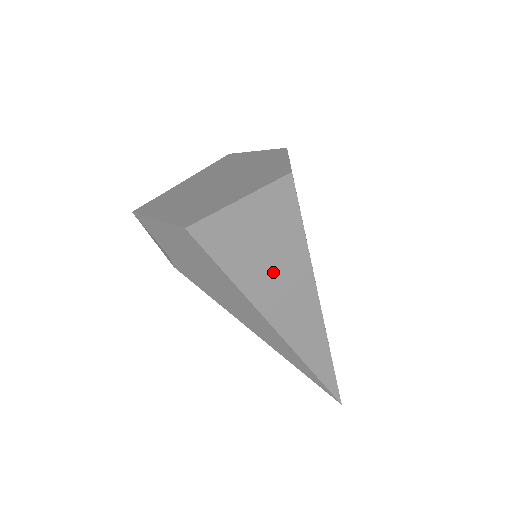
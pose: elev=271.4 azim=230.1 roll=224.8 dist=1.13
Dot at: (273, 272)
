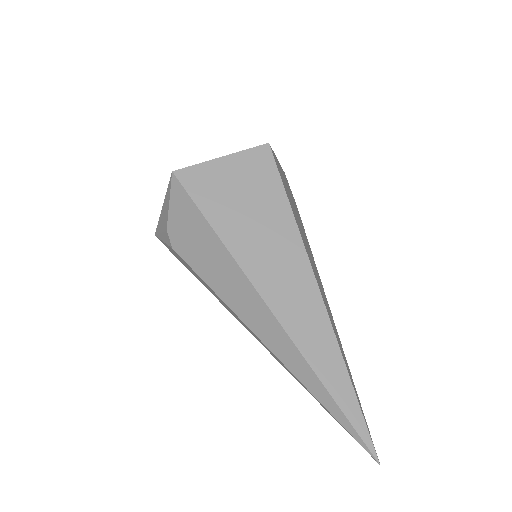
Dot at: (257, 231)
